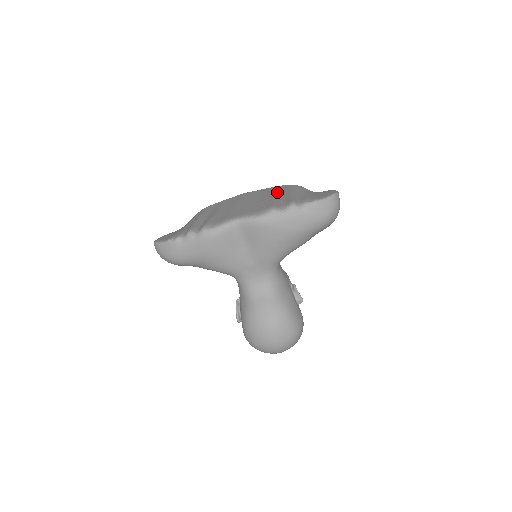
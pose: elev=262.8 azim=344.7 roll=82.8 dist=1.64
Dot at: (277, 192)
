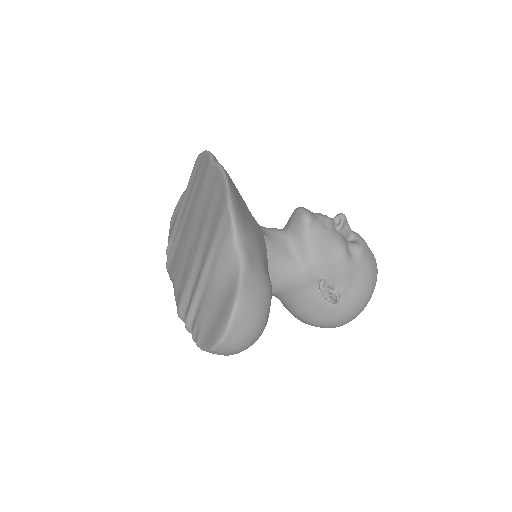
Dot at: (208, 230)
